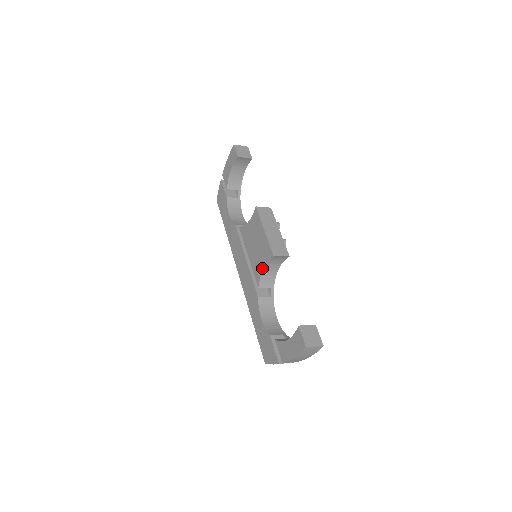
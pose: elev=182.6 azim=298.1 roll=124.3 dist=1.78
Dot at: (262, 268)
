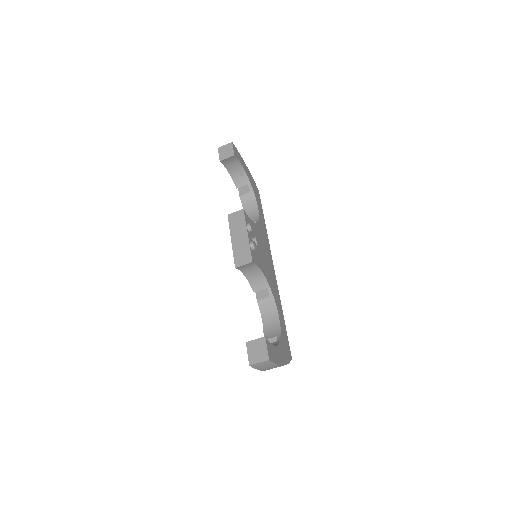
Dot at: (244, 275)
